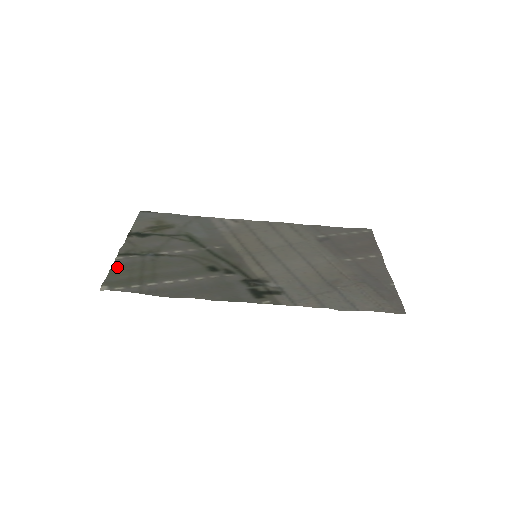
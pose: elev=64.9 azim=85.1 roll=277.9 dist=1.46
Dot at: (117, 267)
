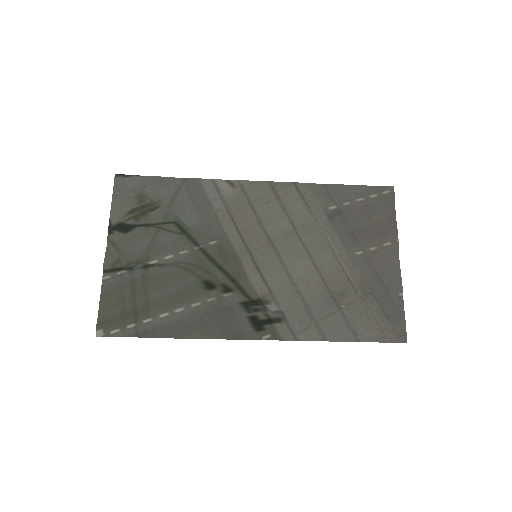
Dot at: (106, 294)
